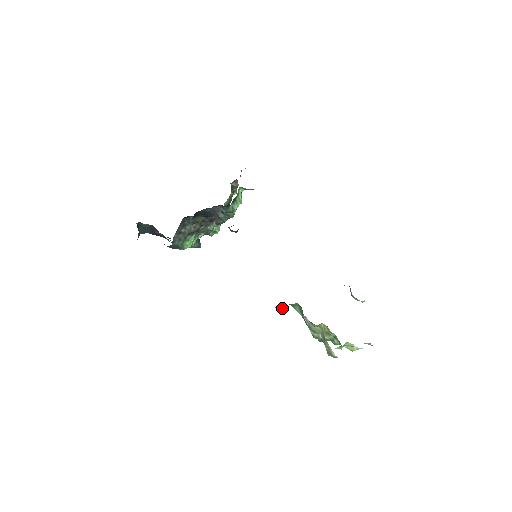
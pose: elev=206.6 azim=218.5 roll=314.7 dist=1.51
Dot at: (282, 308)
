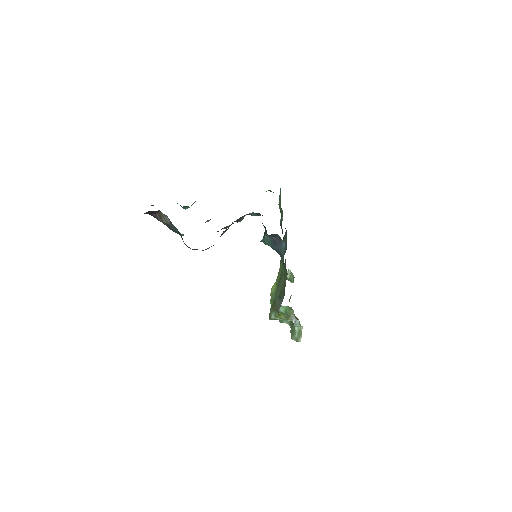
Dot at: occluded
